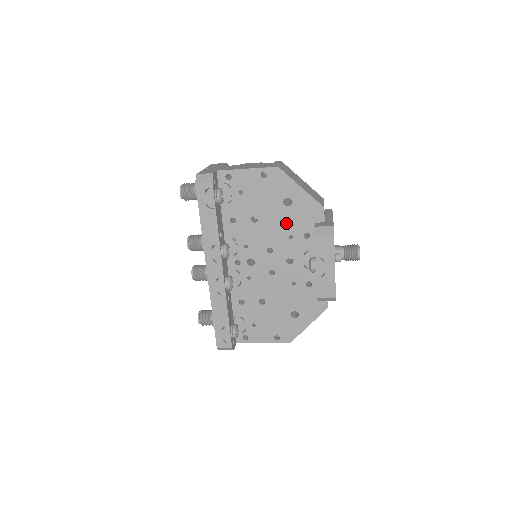
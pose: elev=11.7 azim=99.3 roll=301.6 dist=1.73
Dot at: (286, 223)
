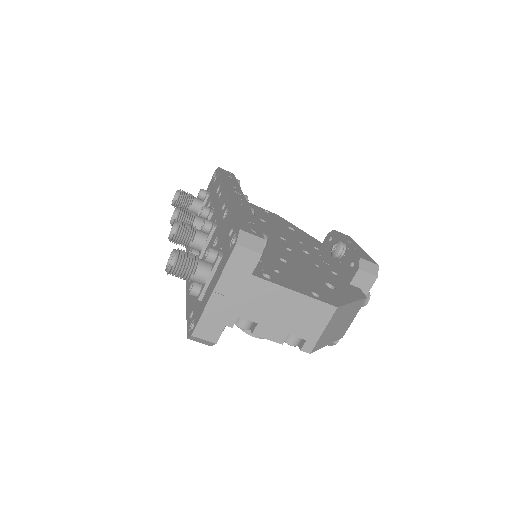
Dot at: (294, 235)
